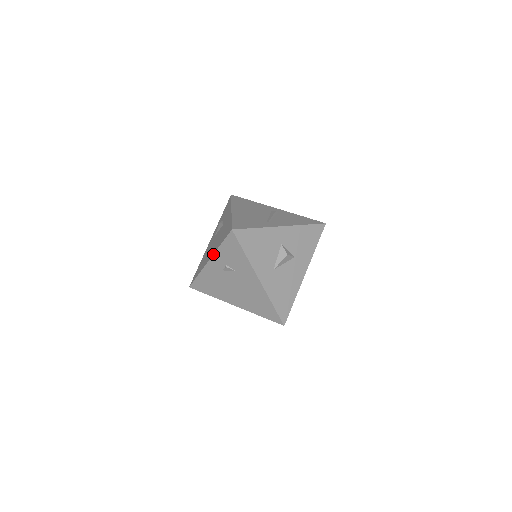
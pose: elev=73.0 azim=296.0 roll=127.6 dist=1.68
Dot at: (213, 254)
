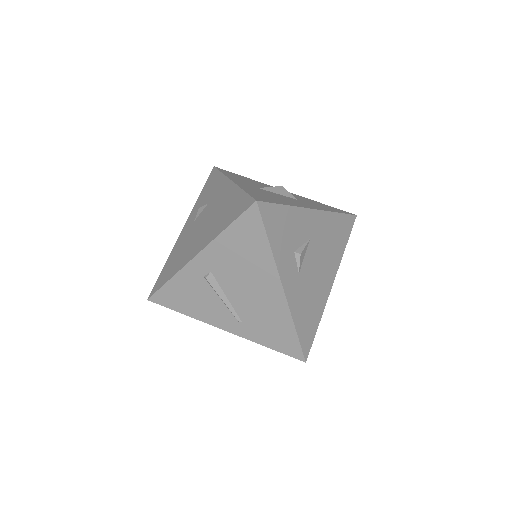
Dot at: (190, 214)
